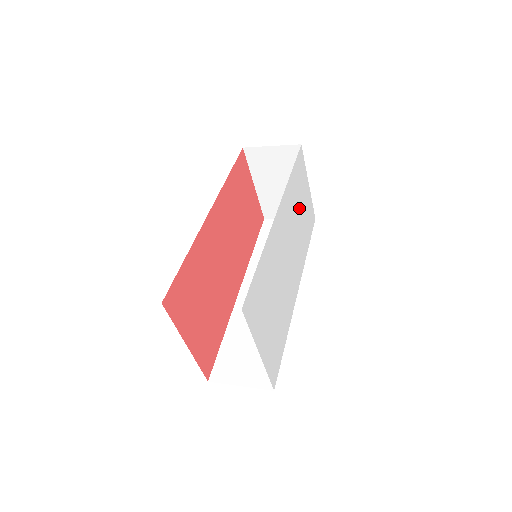
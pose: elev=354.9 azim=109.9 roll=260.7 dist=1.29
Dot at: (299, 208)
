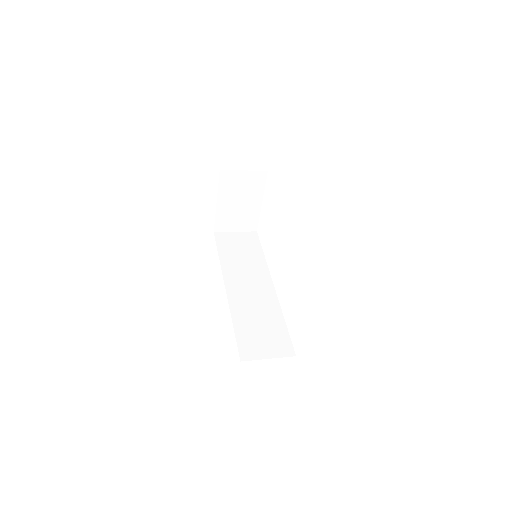
Dot at: occluded
